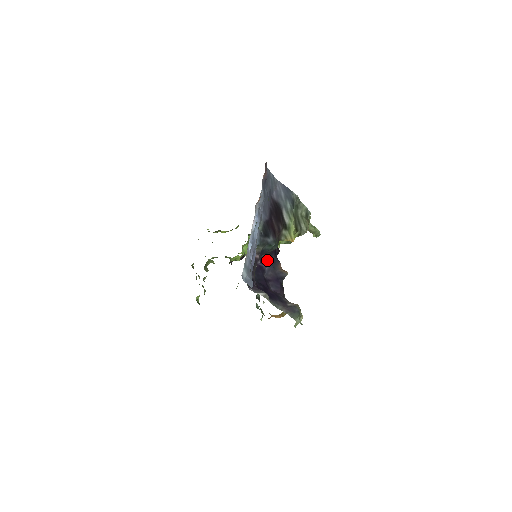
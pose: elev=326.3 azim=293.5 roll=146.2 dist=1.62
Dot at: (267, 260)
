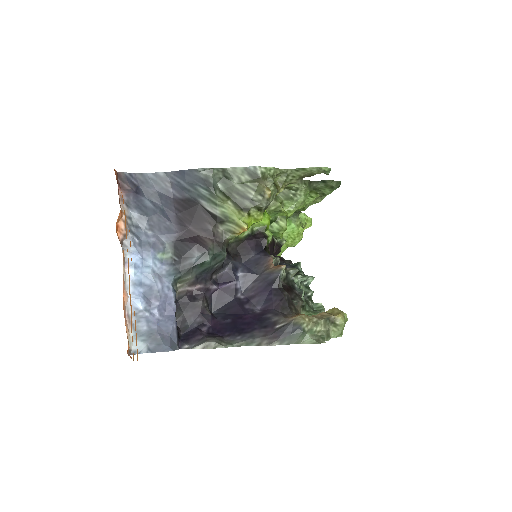
Dot at: (234, 273)
